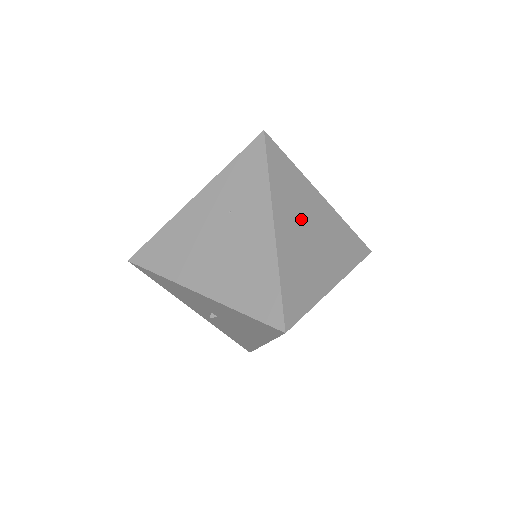
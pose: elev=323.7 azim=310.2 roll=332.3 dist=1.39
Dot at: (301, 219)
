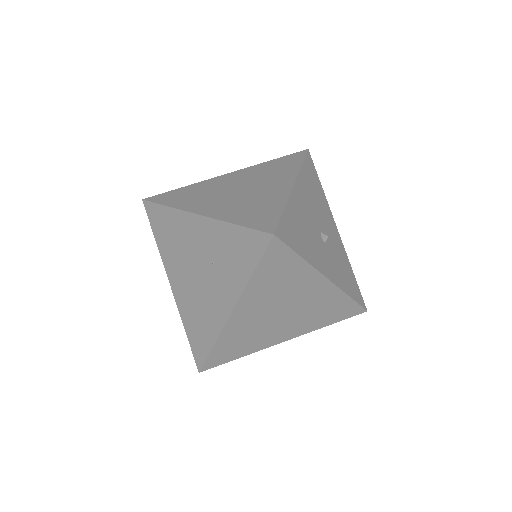
Dot at: (275, 303)
